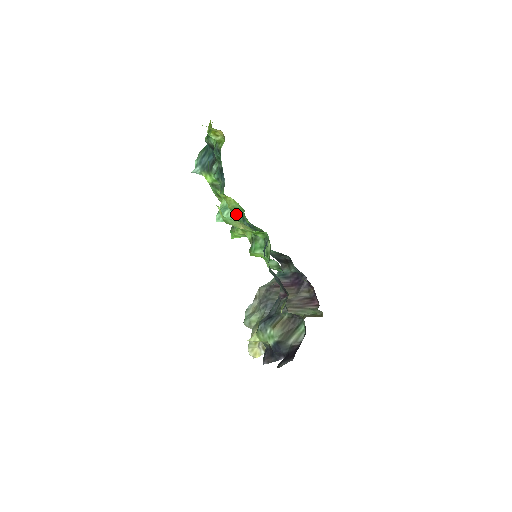
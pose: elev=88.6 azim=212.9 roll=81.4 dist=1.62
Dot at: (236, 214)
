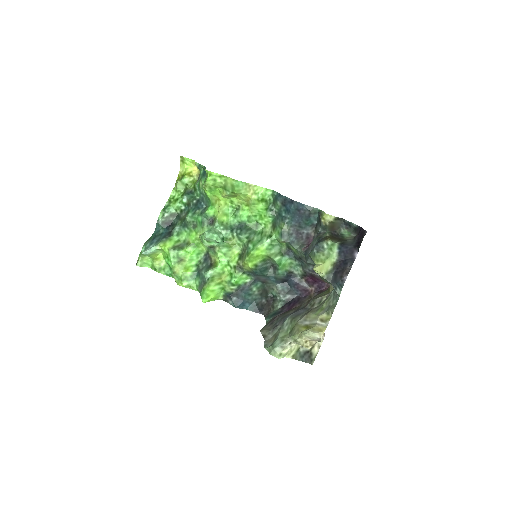
Dot at: (223, 228)
